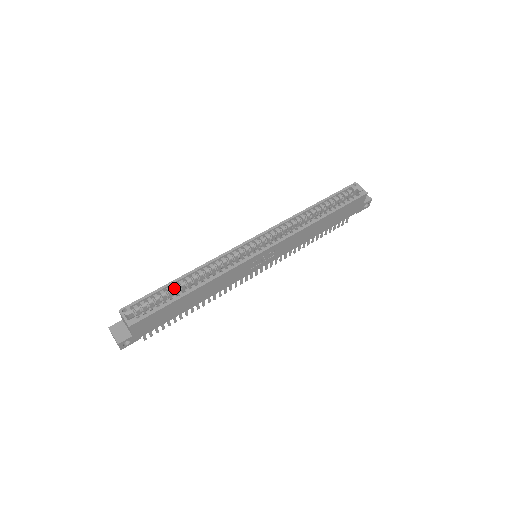
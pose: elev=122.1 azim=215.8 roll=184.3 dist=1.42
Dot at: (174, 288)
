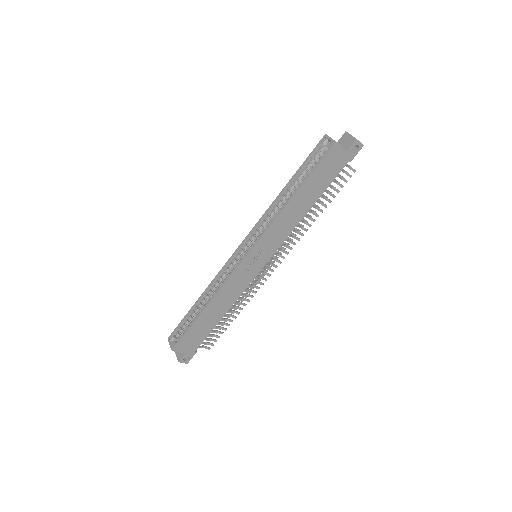
Dot at: (196, 310)
